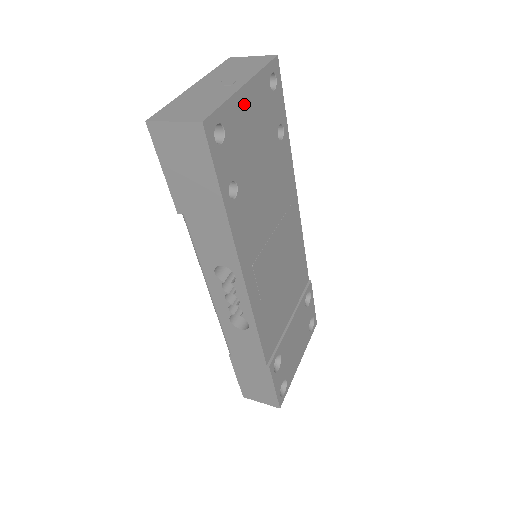
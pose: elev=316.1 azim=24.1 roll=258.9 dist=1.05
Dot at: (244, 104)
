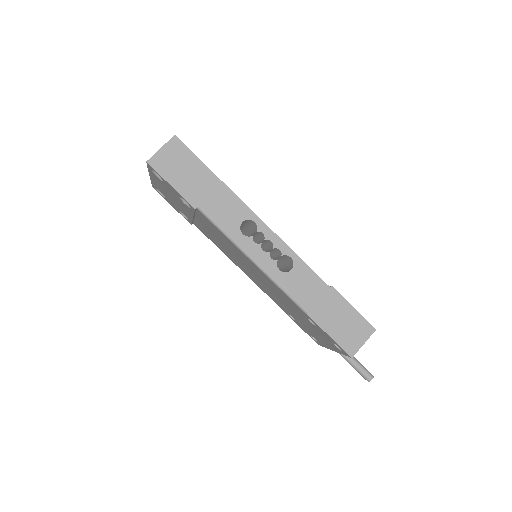
Dot at: occluded
